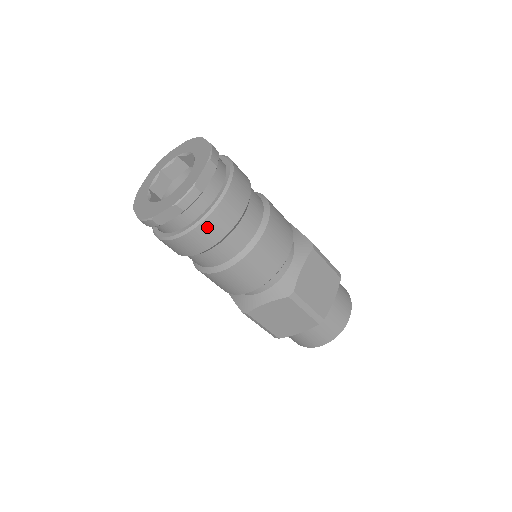
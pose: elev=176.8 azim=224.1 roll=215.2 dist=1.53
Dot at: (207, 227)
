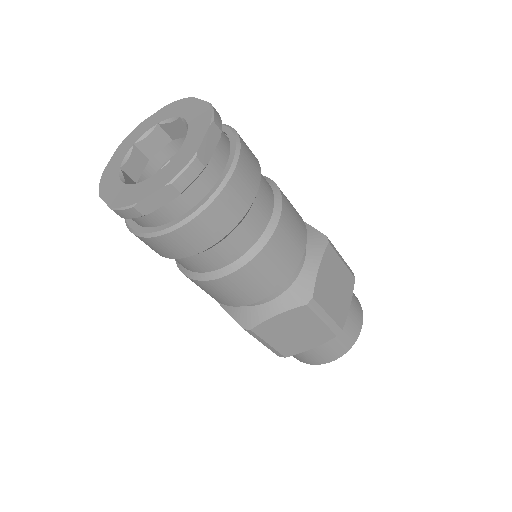
Dot at: (212, 215)
